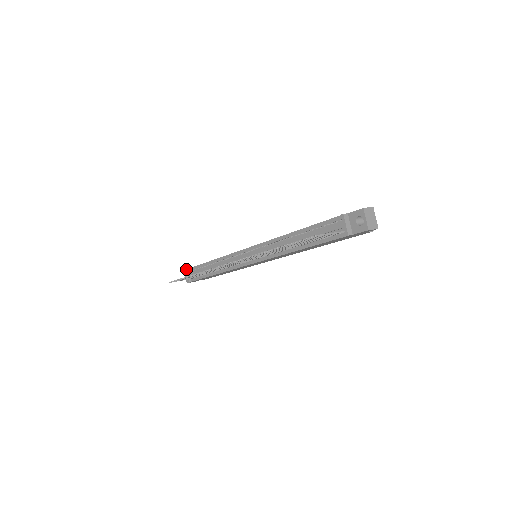
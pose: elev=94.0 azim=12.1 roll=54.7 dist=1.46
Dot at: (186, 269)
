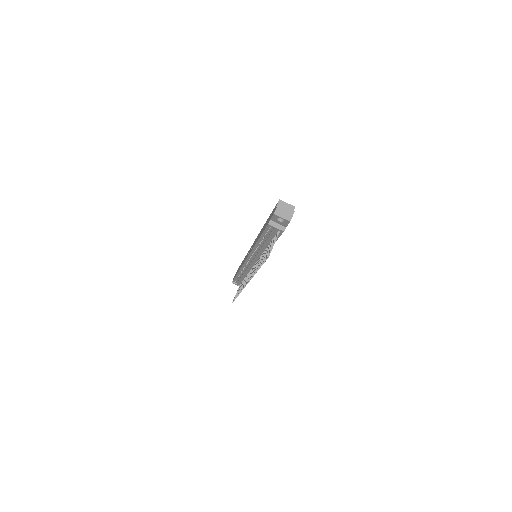
Dot at: occluded
